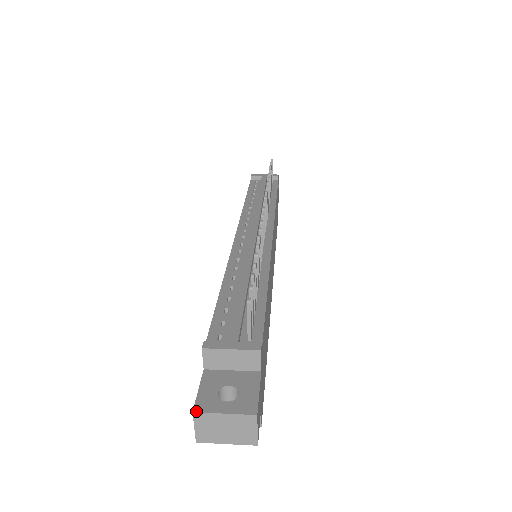
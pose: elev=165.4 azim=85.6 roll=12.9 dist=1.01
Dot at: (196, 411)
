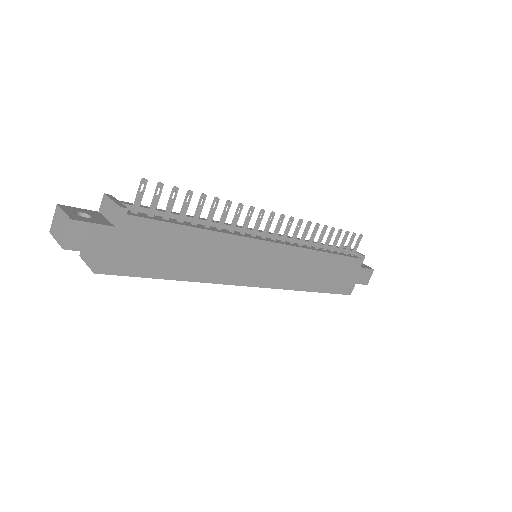
Dot at: (59, 205)
